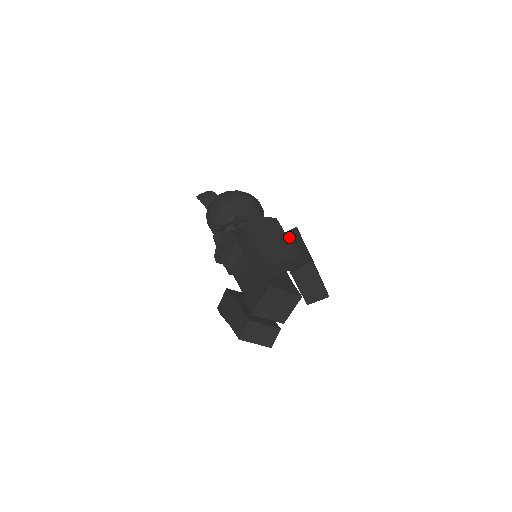
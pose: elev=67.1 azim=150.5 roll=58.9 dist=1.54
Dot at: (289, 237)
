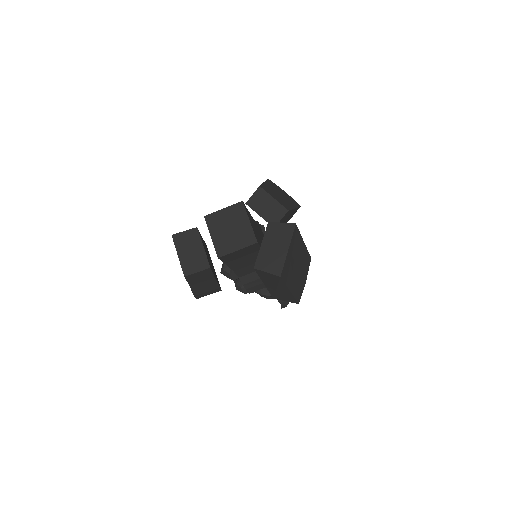
Dot at: occluded
